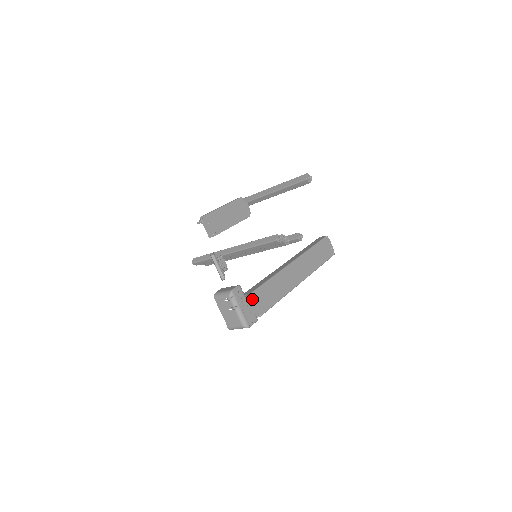
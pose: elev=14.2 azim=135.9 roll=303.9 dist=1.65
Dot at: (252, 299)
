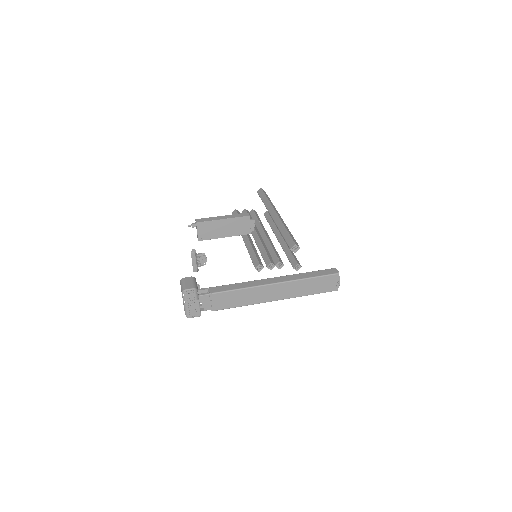
Dot at: (209, 298)
